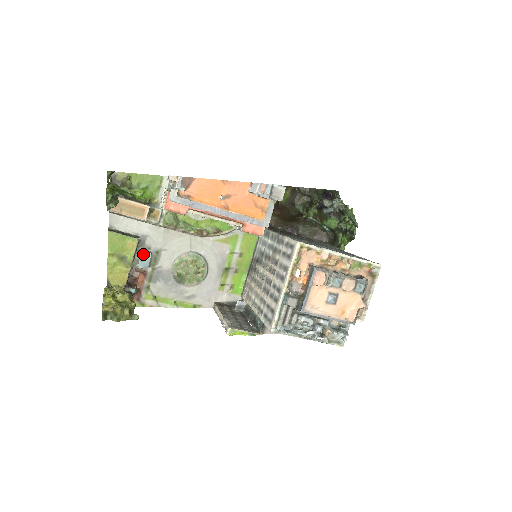
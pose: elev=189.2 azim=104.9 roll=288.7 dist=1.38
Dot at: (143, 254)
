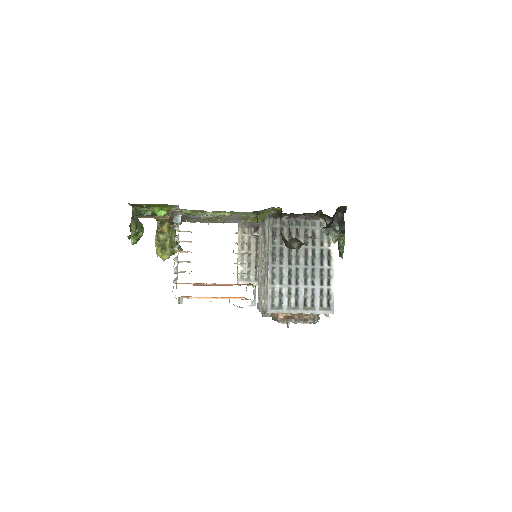
Dot at: (175, 223)
